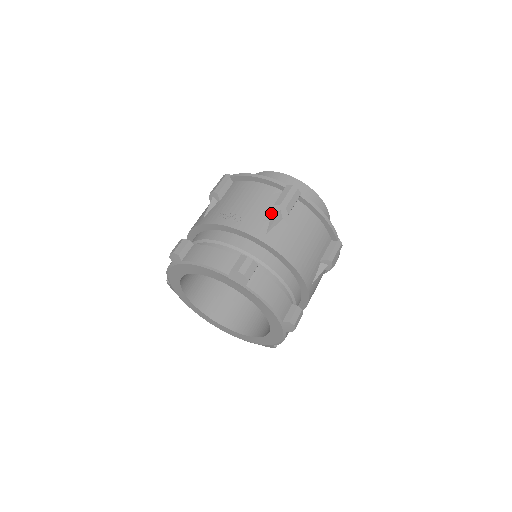
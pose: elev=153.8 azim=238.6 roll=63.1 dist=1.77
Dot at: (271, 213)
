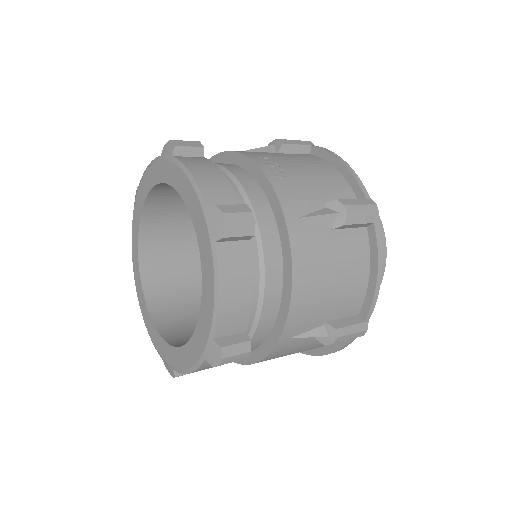
Dot at: (325, 206)
